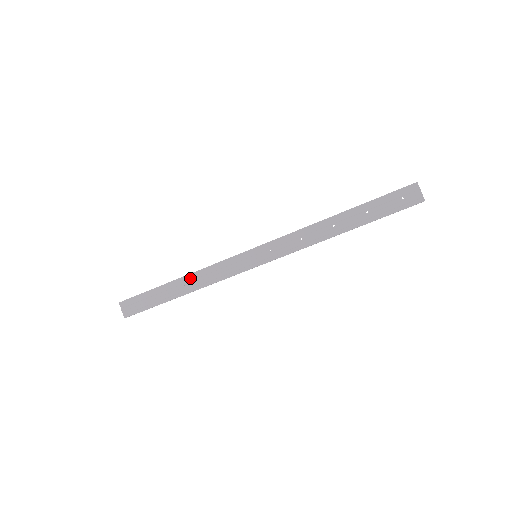
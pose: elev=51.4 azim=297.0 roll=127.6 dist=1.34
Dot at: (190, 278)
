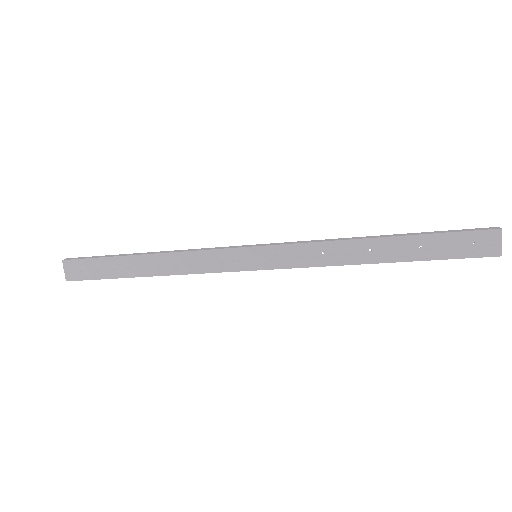
Dot at: (162, 258)
